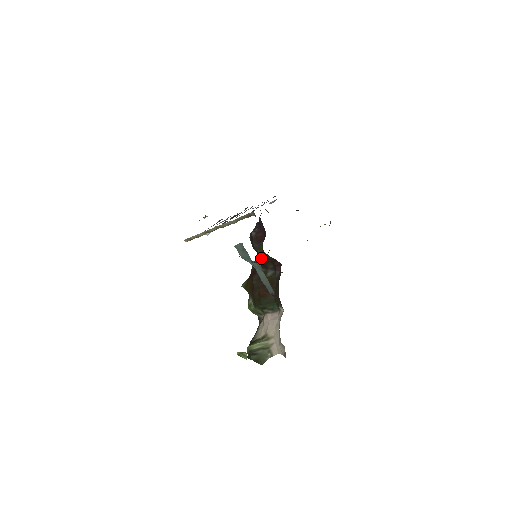
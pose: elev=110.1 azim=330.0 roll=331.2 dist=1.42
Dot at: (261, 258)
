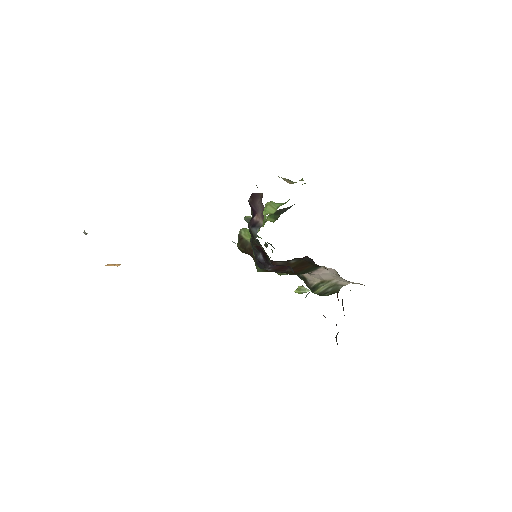
Dot at: occluded
